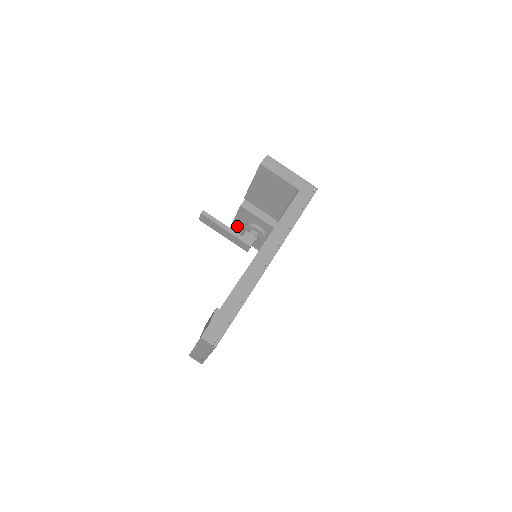
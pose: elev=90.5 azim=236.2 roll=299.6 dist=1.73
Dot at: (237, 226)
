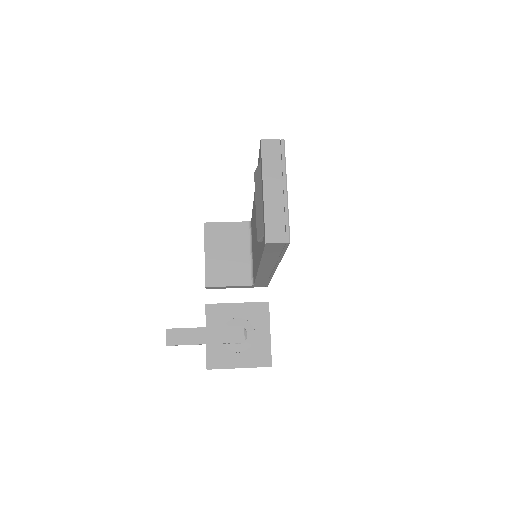
Dot at: (214, 347)
